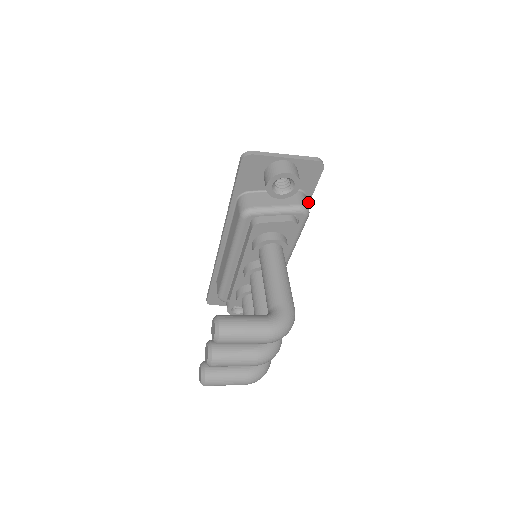
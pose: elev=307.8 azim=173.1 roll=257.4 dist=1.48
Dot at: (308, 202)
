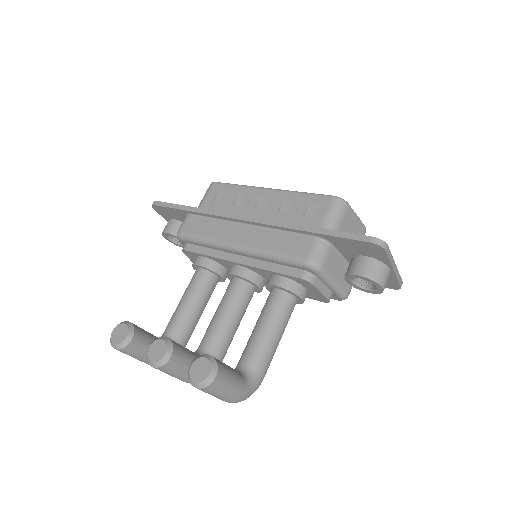
Dot at: occluded
